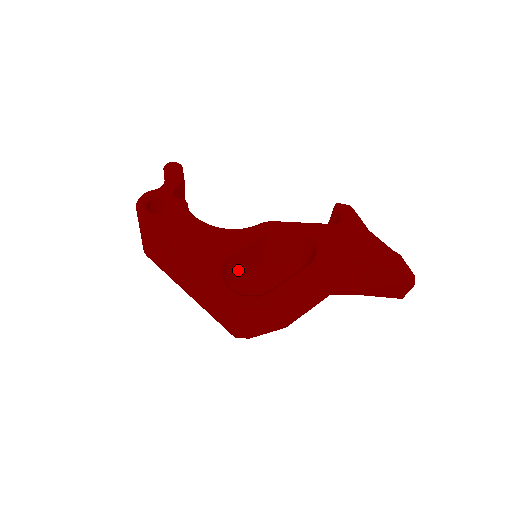
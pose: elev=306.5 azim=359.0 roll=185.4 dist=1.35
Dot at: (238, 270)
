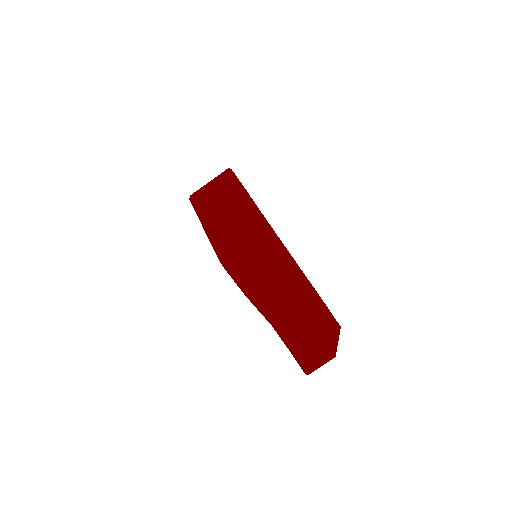
Dot at: occluded
